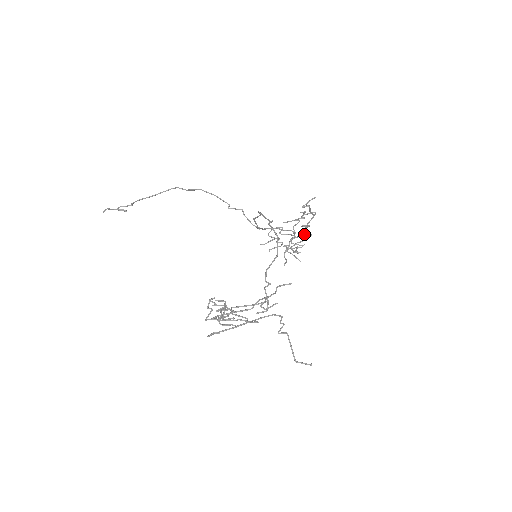
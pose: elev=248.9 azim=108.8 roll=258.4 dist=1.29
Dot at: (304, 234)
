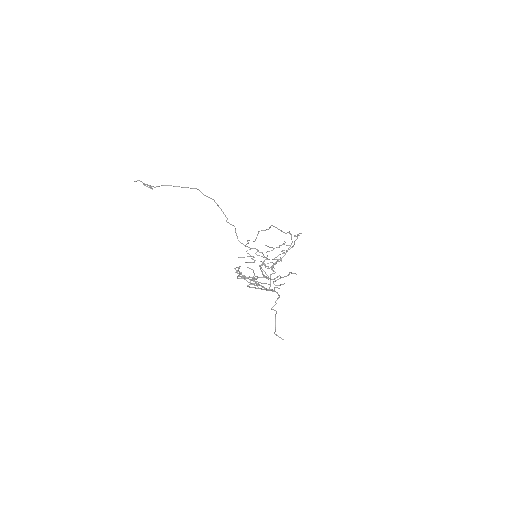
Dot at: occluded
